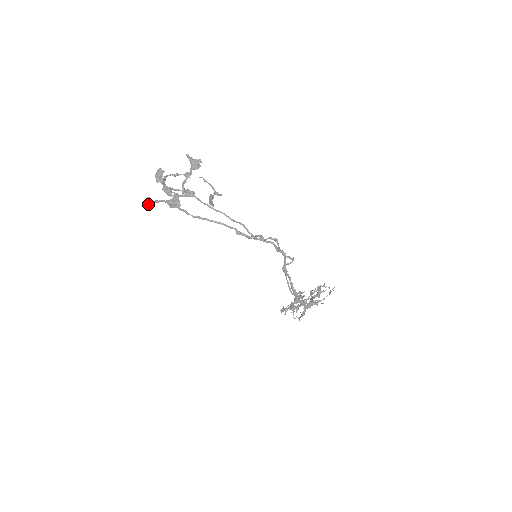
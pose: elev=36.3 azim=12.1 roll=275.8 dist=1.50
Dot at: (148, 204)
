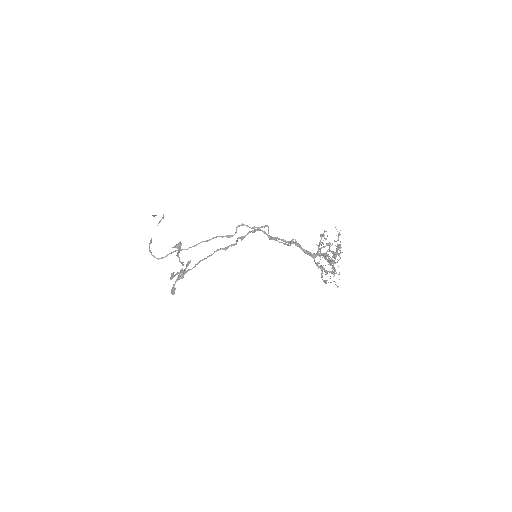
Dot at: (173, 293)
